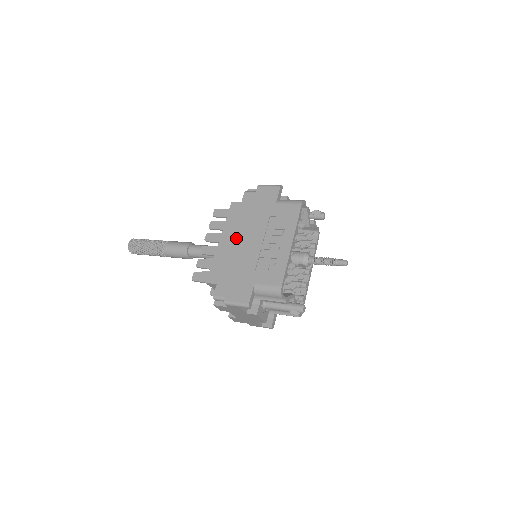
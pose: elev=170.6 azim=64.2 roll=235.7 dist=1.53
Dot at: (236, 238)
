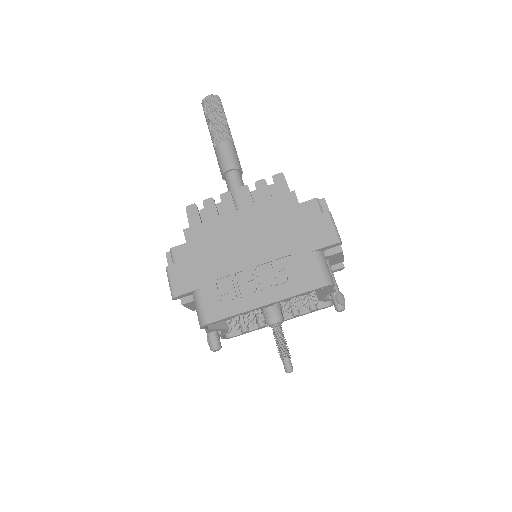
Dot at: (249, 229)
